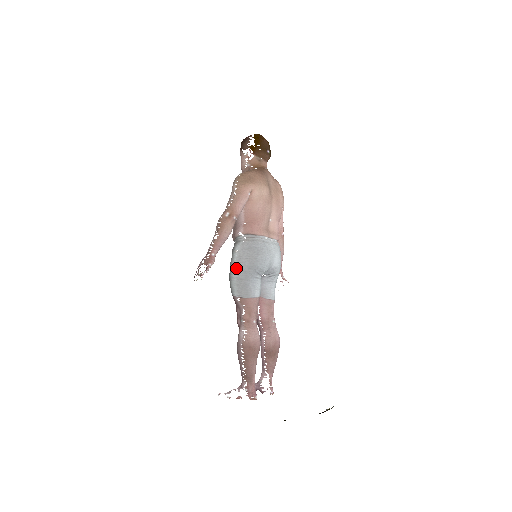
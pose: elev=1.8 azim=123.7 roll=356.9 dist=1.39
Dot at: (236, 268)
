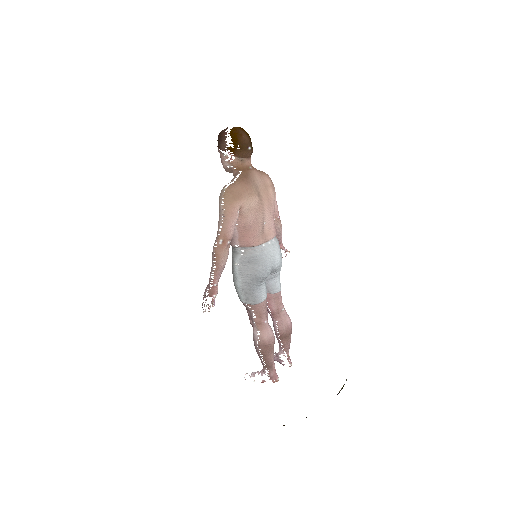
Dot at: (239, 280)
